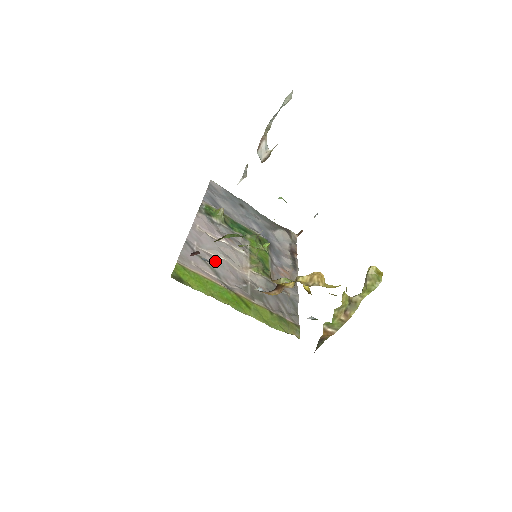
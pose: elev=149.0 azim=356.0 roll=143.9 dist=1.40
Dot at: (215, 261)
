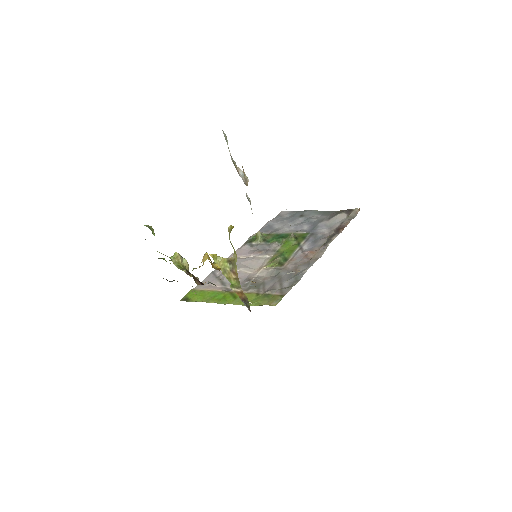
Dot at: occluded
